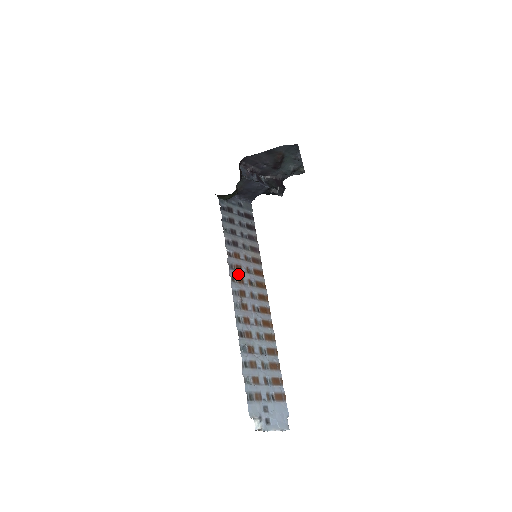
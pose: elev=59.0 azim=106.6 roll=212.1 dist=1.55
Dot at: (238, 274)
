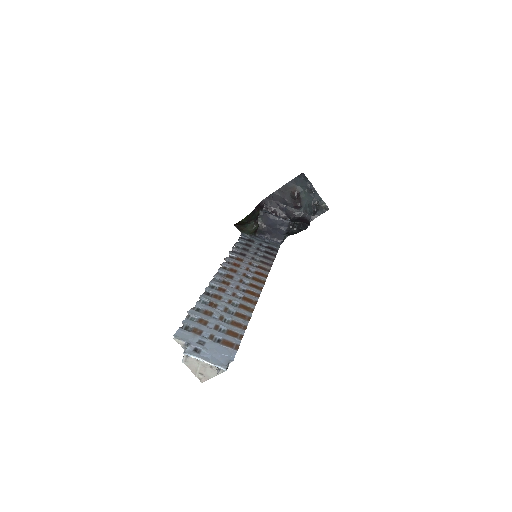
Dot at: (233, 267)
